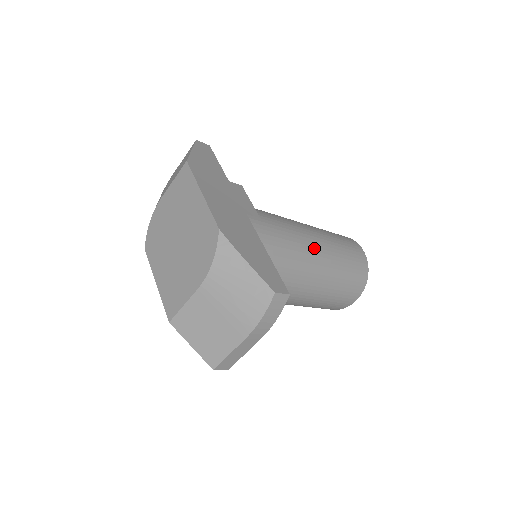
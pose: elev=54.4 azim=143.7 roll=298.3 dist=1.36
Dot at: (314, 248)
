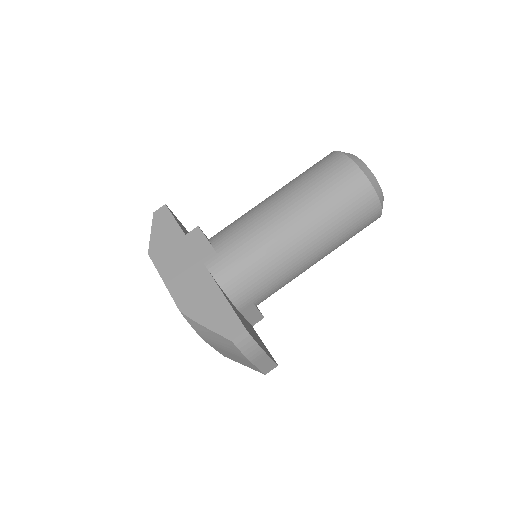
Dot at: (283, 227)
